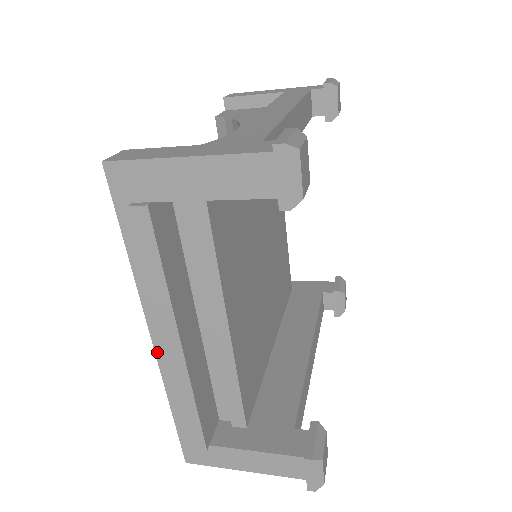
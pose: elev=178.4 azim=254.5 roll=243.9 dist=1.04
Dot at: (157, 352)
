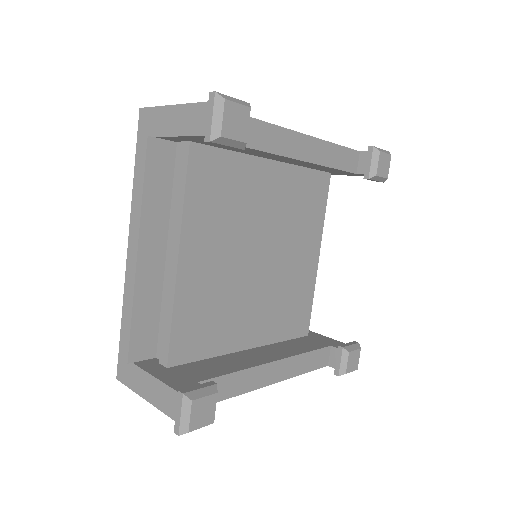
Dot at: (128, 260)
